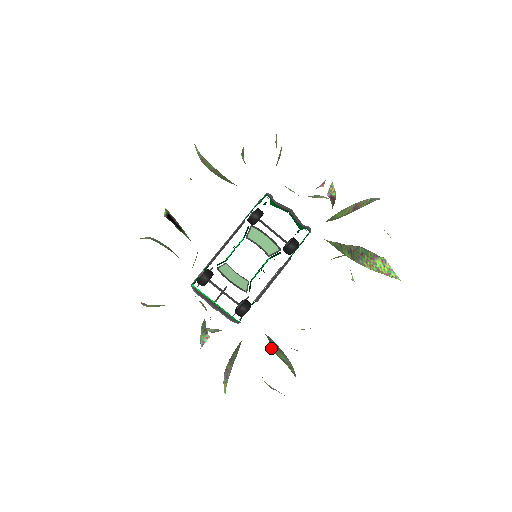
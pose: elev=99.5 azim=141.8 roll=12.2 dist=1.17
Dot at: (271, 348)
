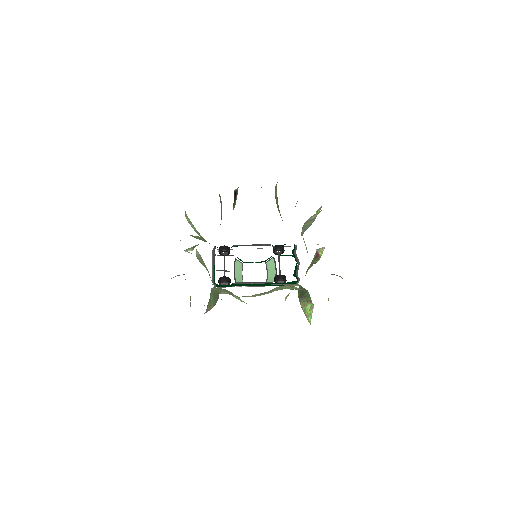
Dot at: (212, 289)
